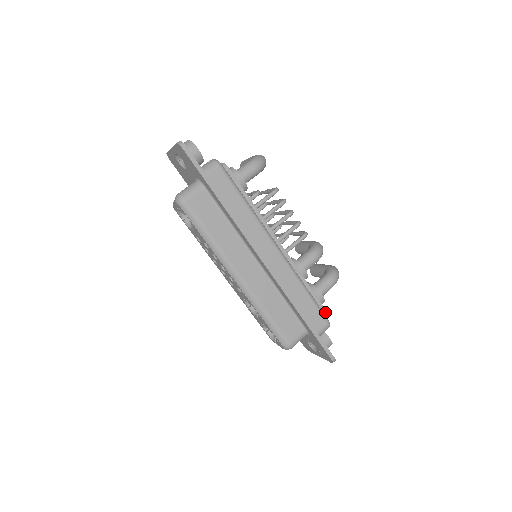
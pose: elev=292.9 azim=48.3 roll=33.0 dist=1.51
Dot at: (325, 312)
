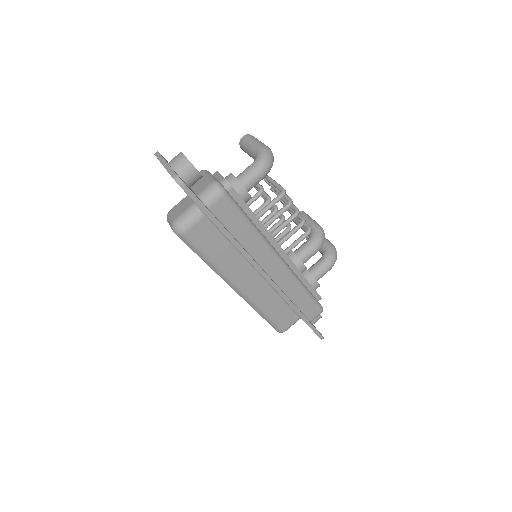
Dot at: (320, 298)
